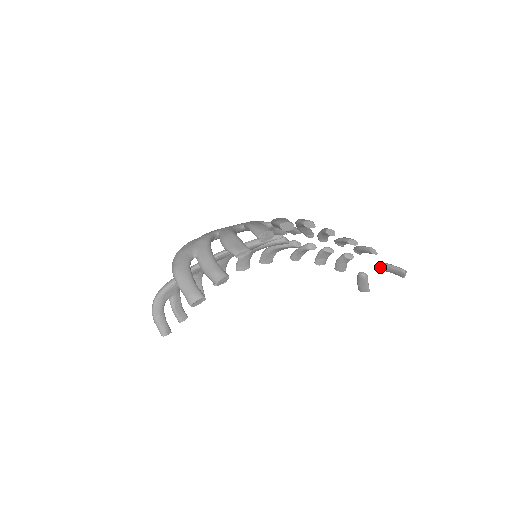
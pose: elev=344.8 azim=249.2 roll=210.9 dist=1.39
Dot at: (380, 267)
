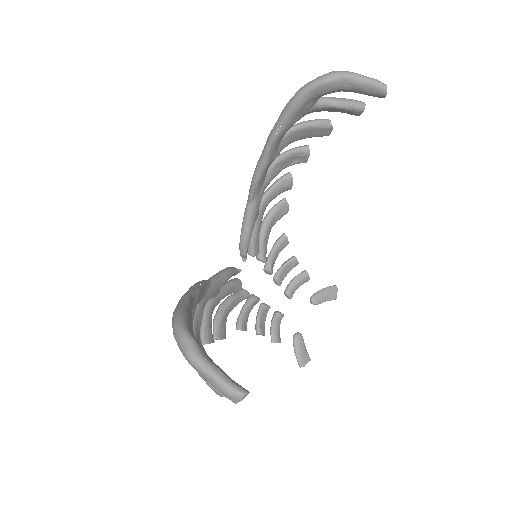
Dot at: (315, 299)
